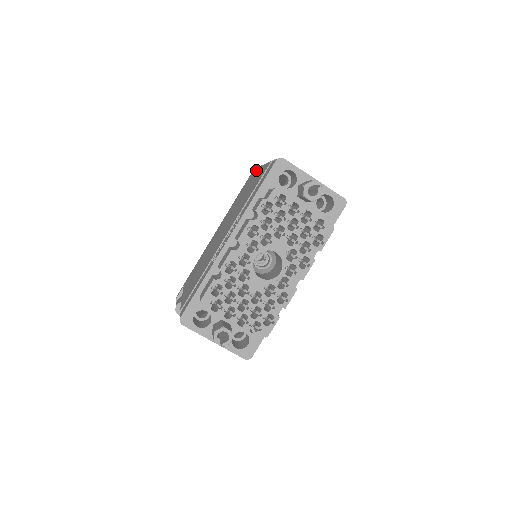
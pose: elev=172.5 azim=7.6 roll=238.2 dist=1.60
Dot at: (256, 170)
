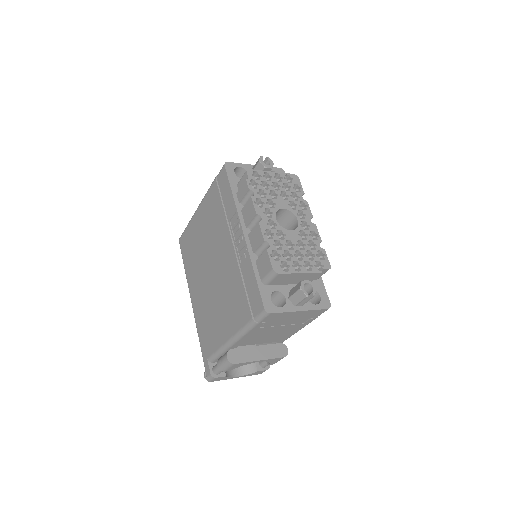
Dot at: (190, 224)
